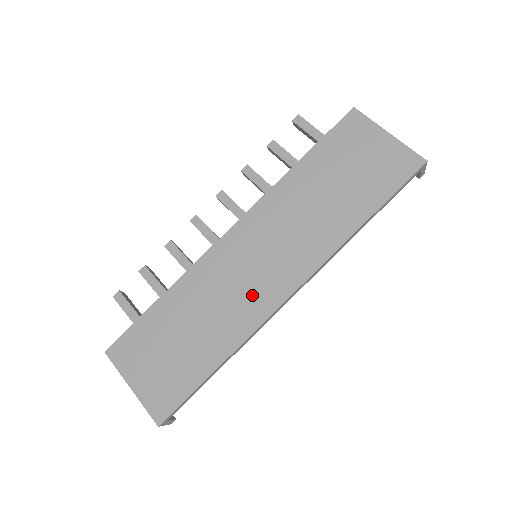
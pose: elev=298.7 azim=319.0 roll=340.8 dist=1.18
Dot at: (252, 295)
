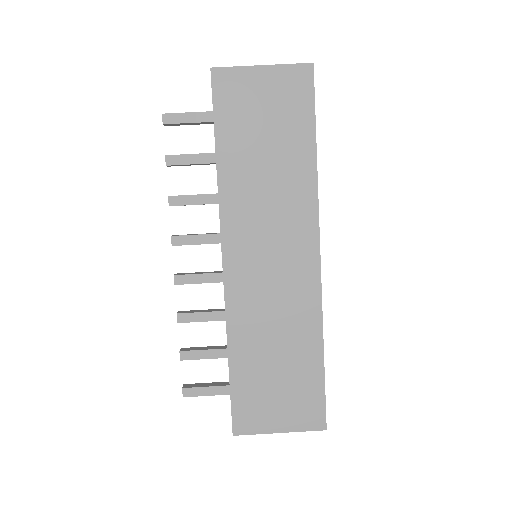
Dot at: (293, 287)
